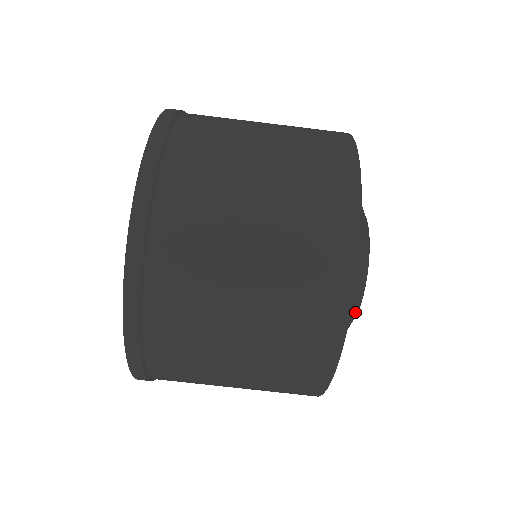
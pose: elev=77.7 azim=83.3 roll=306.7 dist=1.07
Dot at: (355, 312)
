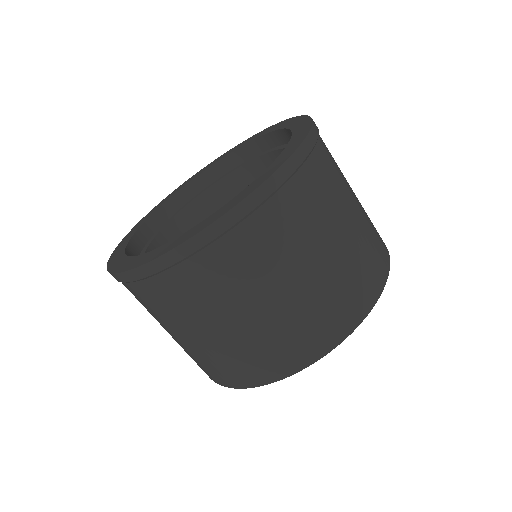
Dot at: occluded
